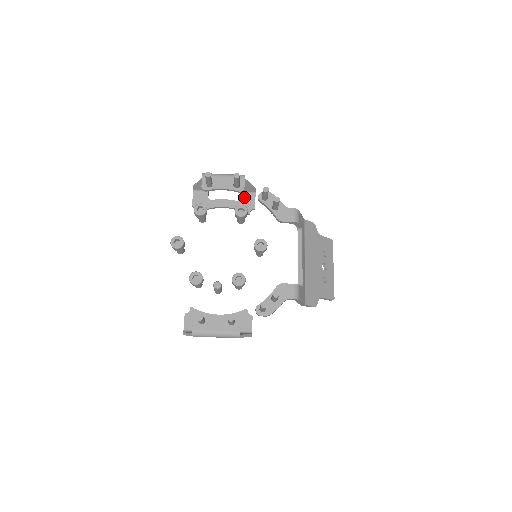
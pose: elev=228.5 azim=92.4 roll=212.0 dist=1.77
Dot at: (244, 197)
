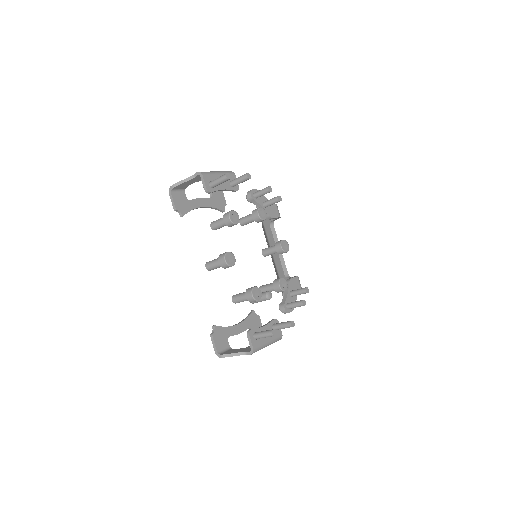
Dot at: (215, 193)
